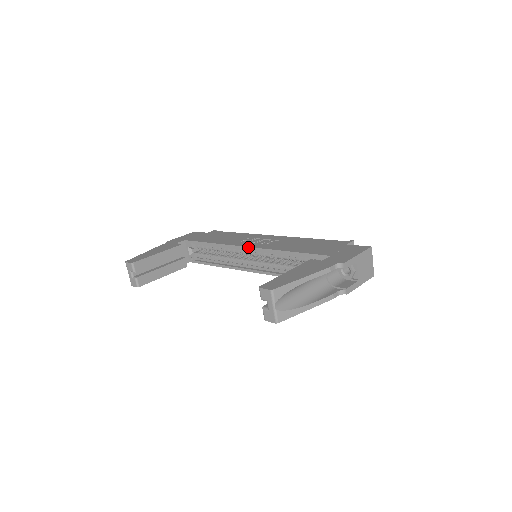
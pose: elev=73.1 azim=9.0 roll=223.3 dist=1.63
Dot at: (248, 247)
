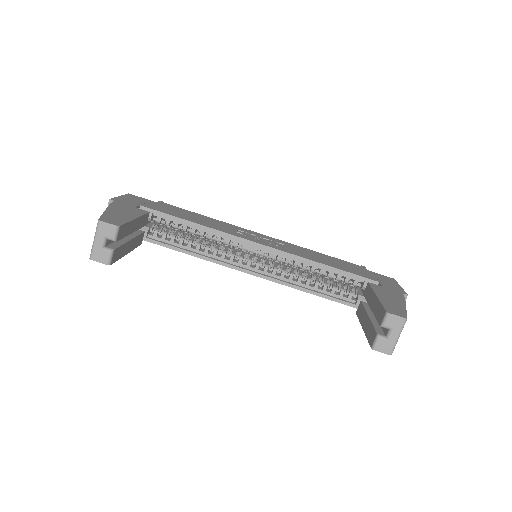
Dot at: (263, 245)
